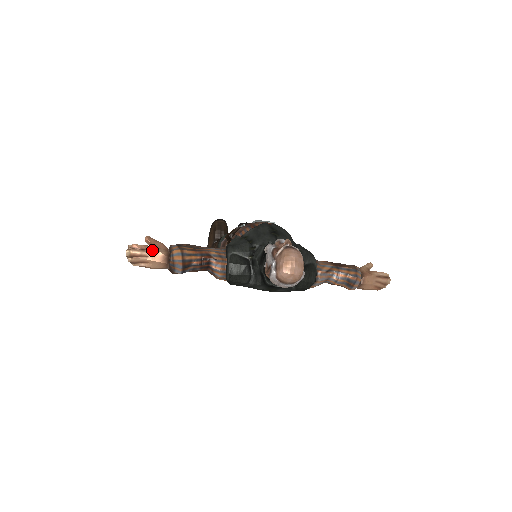
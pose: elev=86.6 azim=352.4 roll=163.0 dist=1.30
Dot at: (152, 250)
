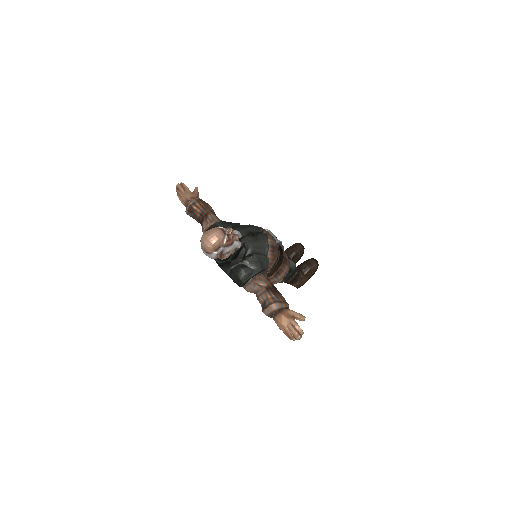
Dot at: (186, 191)
